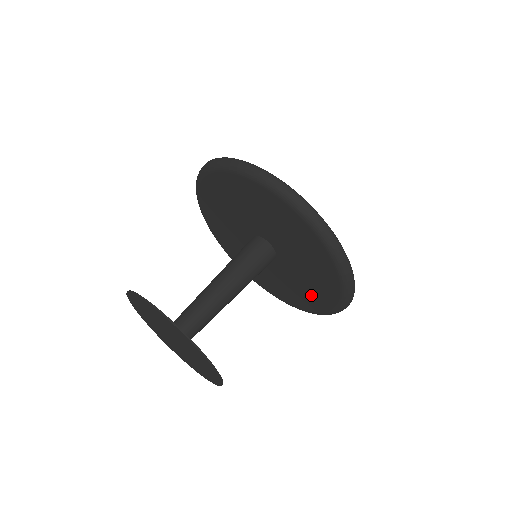
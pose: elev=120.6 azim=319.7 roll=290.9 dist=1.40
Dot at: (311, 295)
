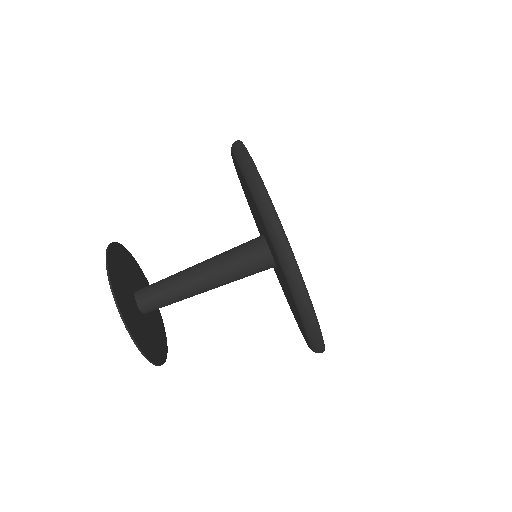
Dot at: (298, 320)
